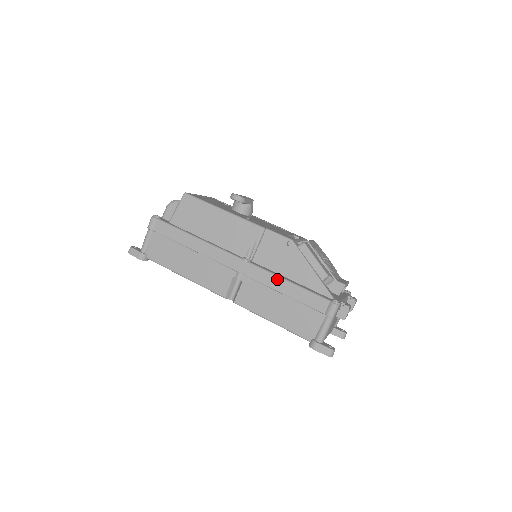
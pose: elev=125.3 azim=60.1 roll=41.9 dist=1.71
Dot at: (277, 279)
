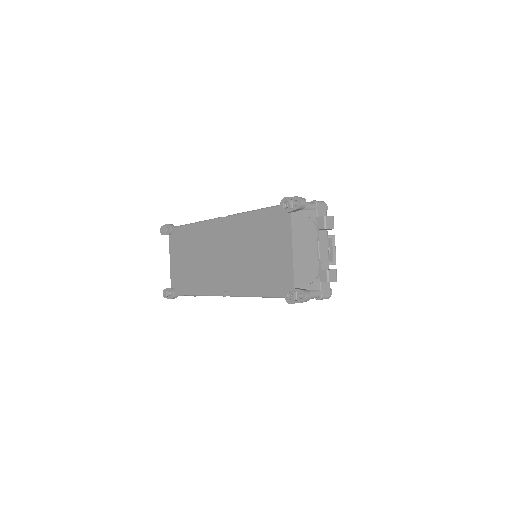
Dot at: occluded
